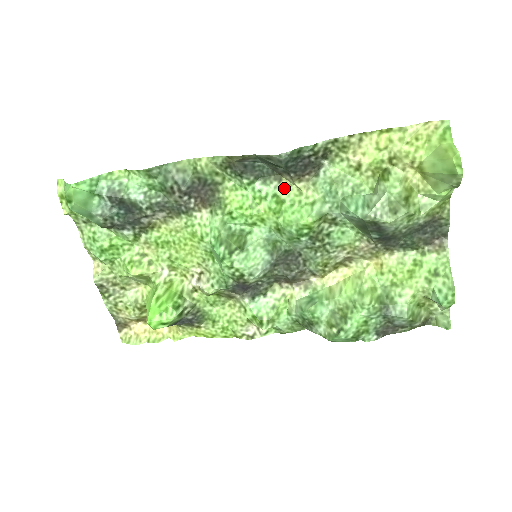
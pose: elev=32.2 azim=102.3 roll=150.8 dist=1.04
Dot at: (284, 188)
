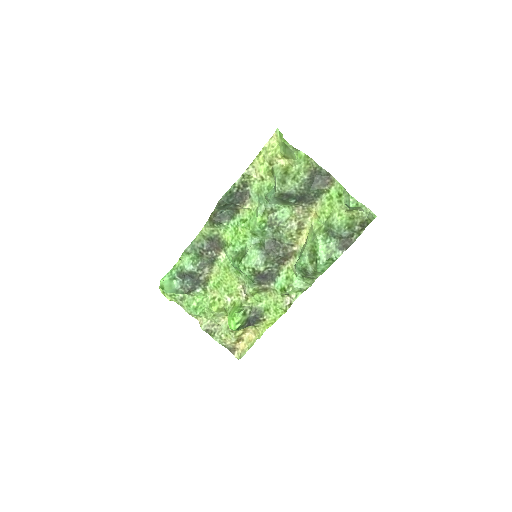
Dot at: (243, 214)
